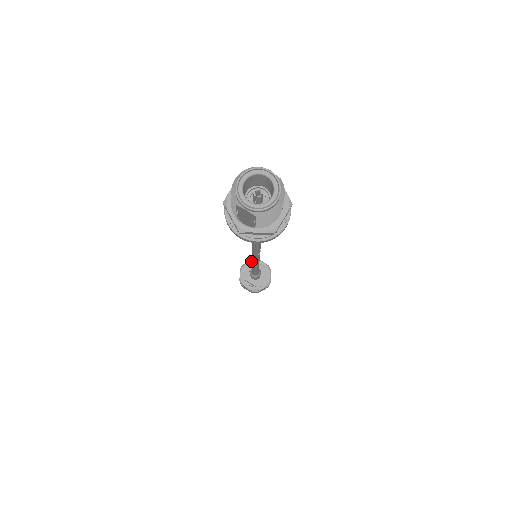
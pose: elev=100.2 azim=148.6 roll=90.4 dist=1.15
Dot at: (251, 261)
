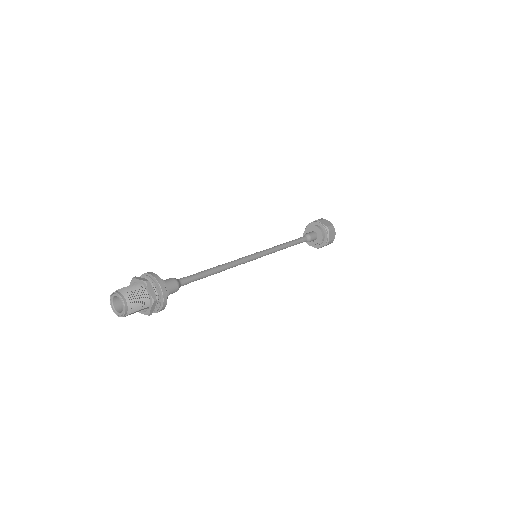
Dot at: occluded
